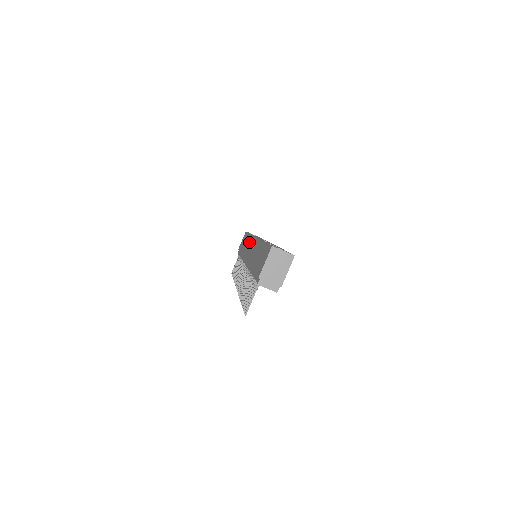
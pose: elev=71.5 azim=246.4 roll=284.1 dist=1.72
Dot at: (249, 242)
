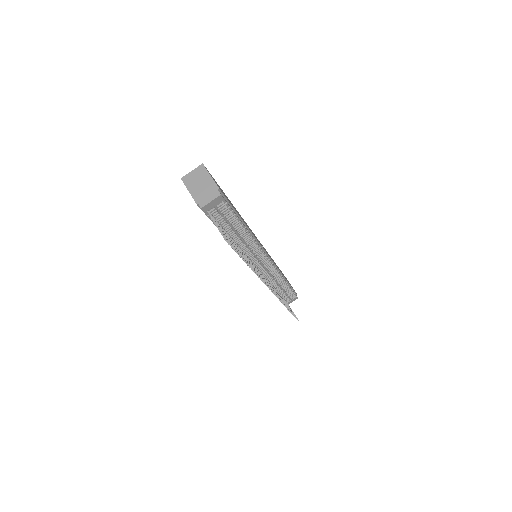
Dot at: occluded
